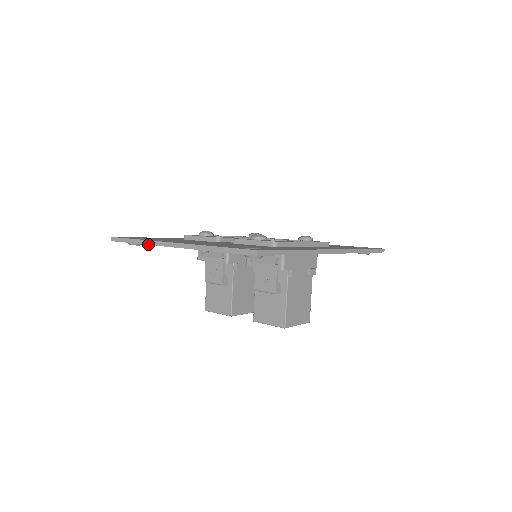
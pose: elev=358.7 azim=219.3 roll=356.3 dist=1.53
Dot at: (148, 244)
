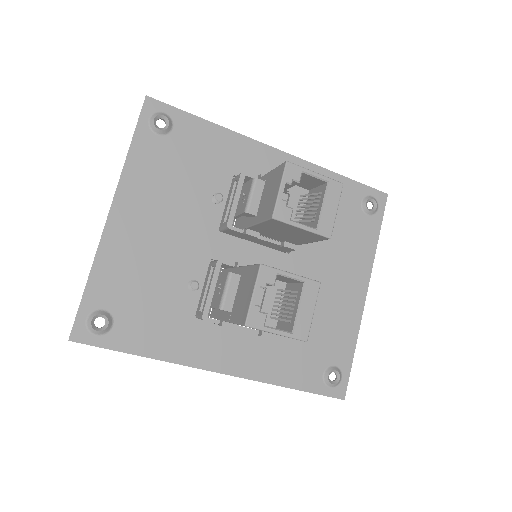
Dot at: (94, 257)
